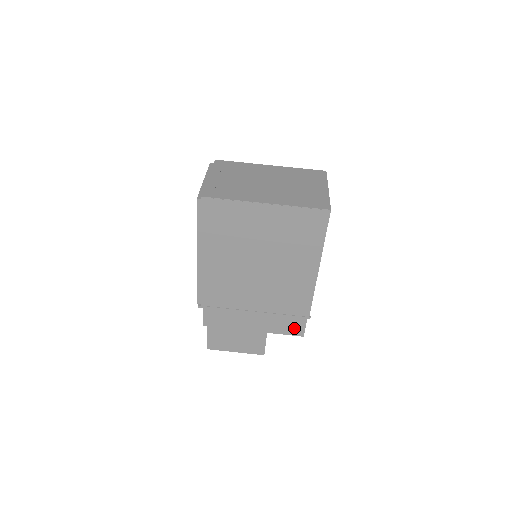
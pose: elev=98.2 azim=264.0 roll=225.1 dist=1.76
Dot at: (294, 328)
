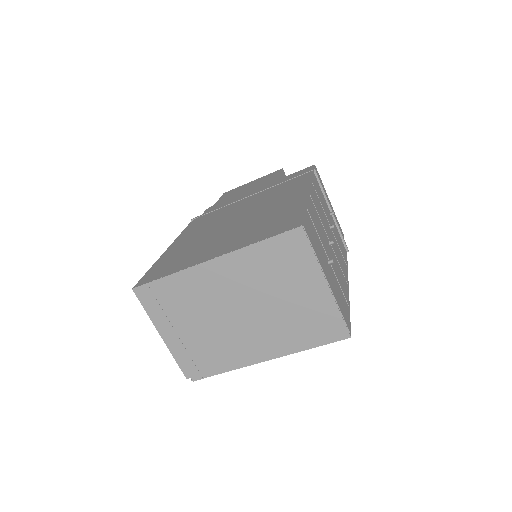
Dot at: occluded
